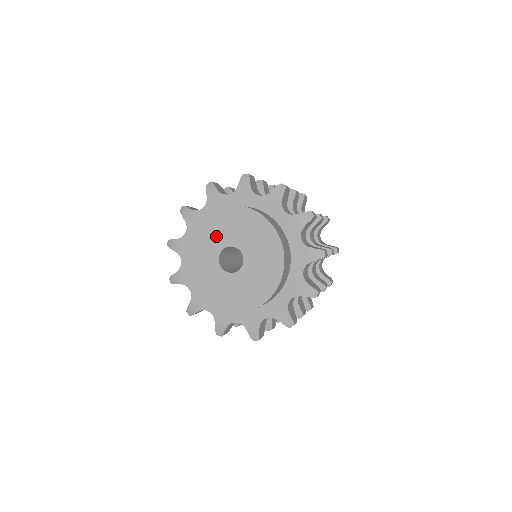
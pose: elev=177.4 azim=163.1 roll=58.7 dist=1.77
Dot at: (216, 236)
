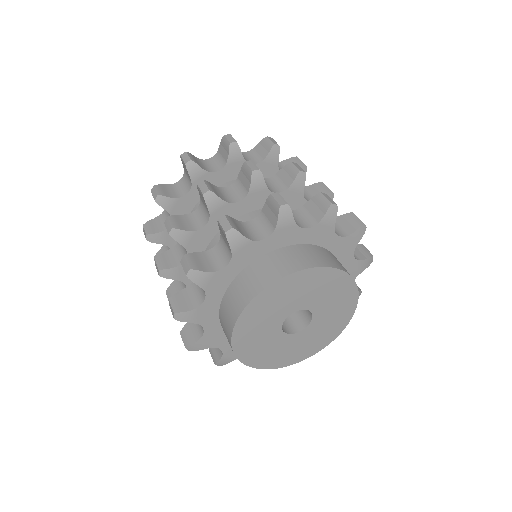
Dot at: (294, 299)
